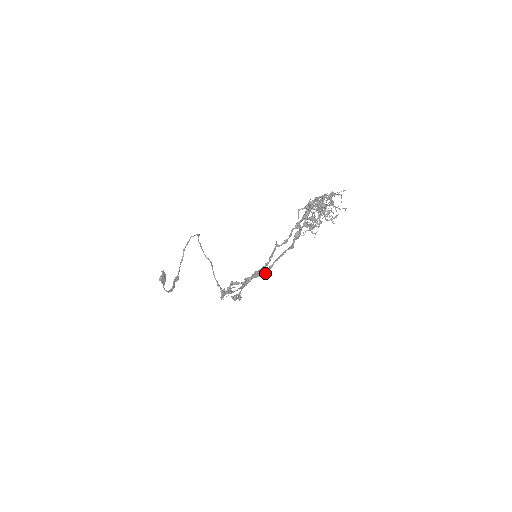
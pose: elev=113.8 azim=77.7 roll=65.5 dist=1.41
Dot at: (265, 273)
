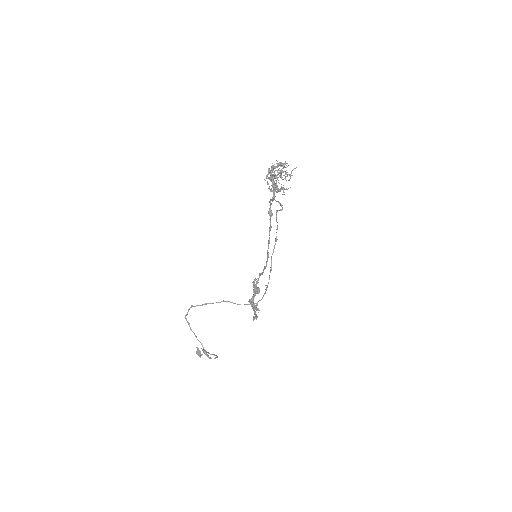
Dot at: occluded
